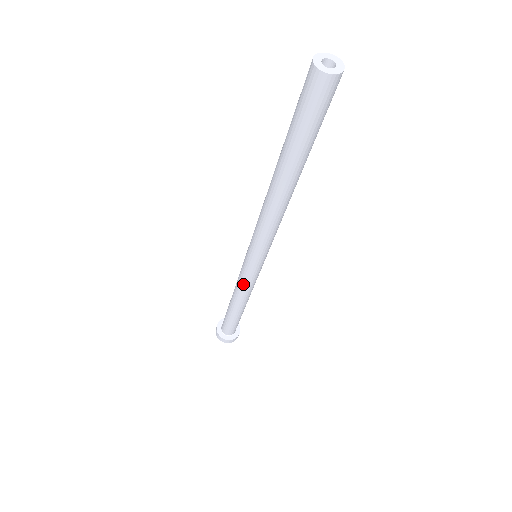
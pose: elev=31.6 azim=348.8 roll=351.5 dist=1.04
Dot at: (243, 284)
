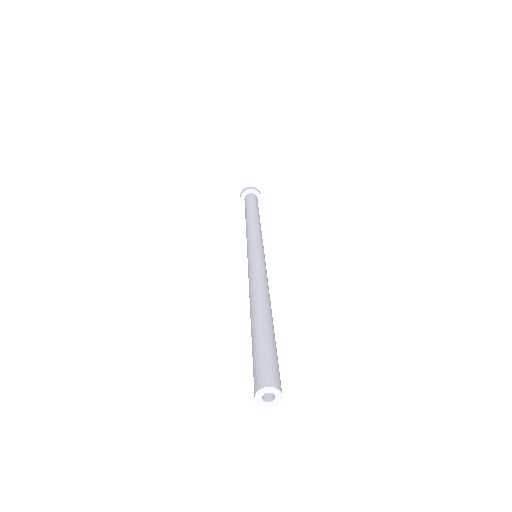
Dot at: occluded
